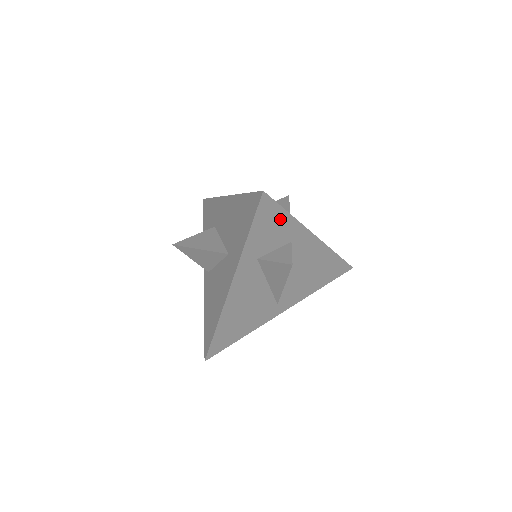
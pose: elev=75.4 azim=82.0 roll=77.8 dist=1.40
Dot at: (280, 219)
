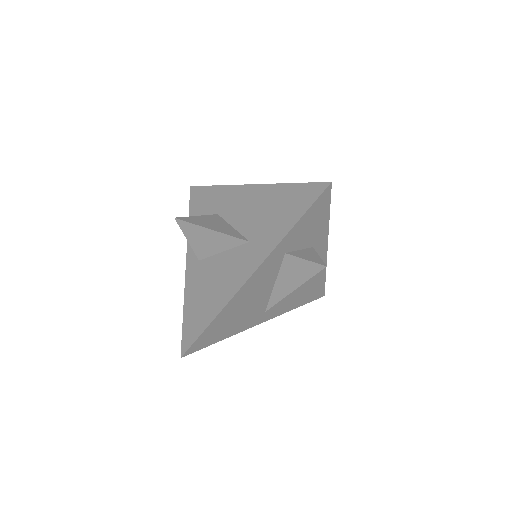
Dot at: (321, 218)
